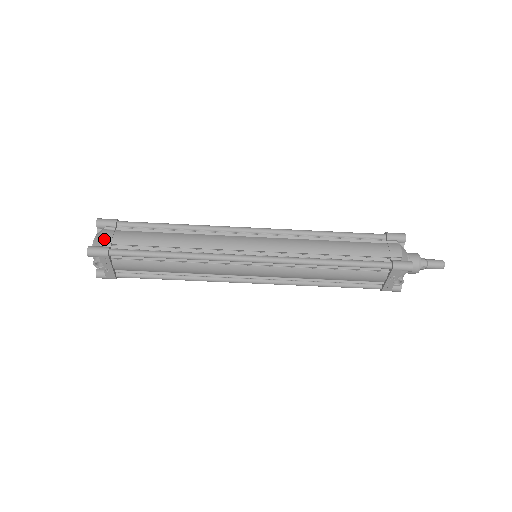
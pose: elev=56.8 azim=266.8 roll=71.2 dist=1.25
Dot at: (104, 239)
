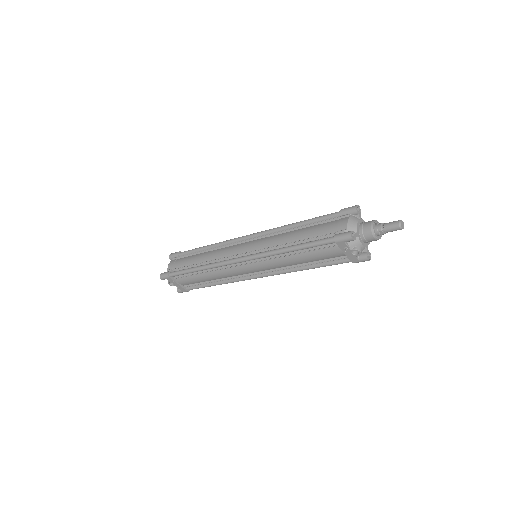
Dot at: (169, 267)
